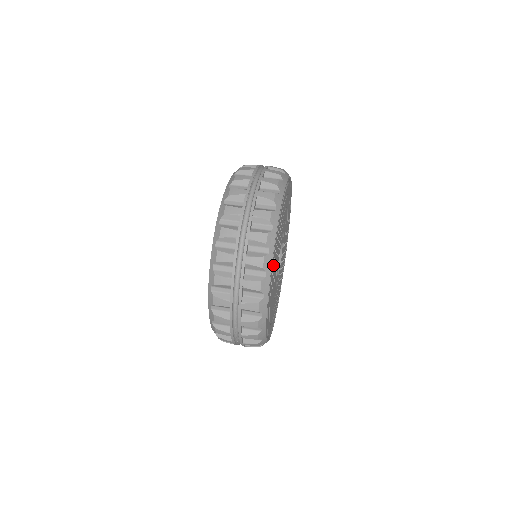
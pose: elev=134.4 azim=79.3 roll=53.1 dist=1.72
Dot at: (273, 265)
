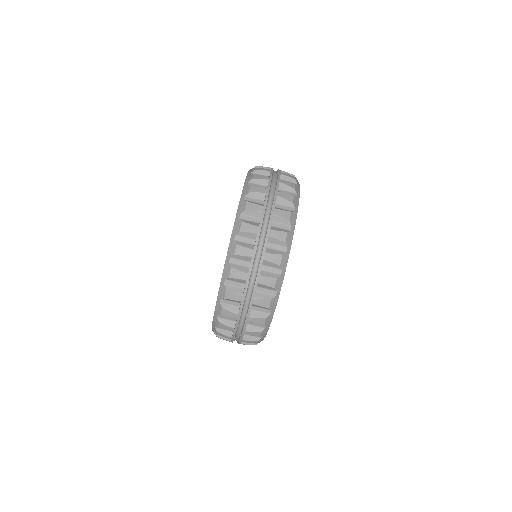
Dot at: occluded
